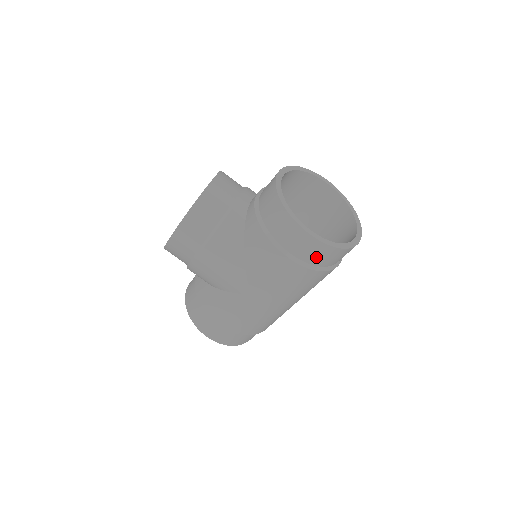
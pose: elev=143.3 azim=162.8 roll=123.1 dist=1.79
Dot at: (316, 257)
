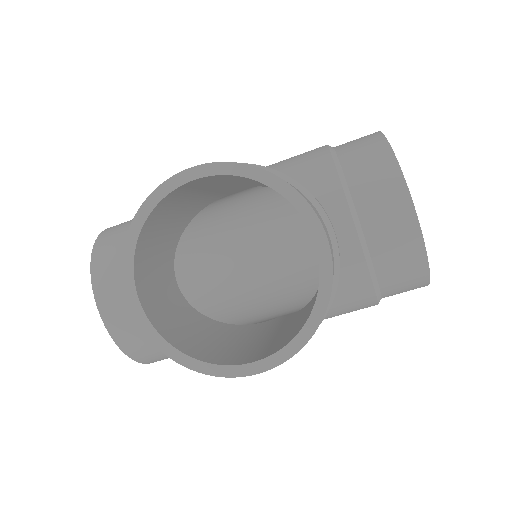
Dot at: occluded
